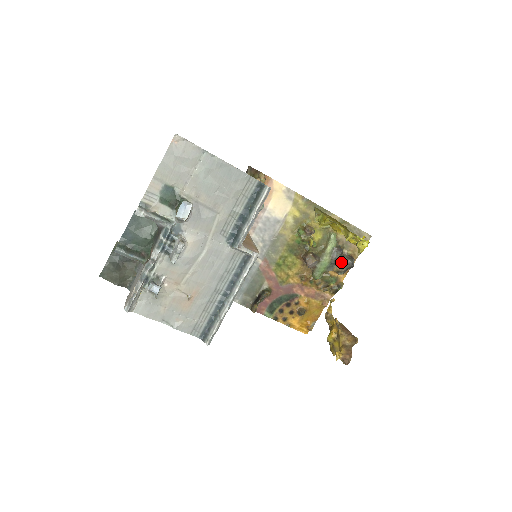
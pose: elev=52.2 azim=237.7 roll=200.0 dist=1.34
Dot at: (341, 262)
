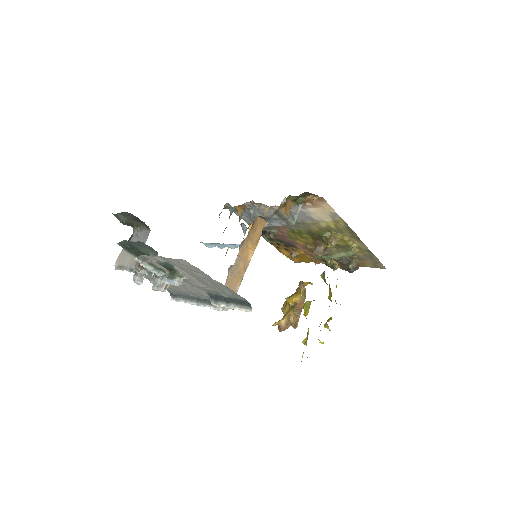
Dot at: (344, 265)
